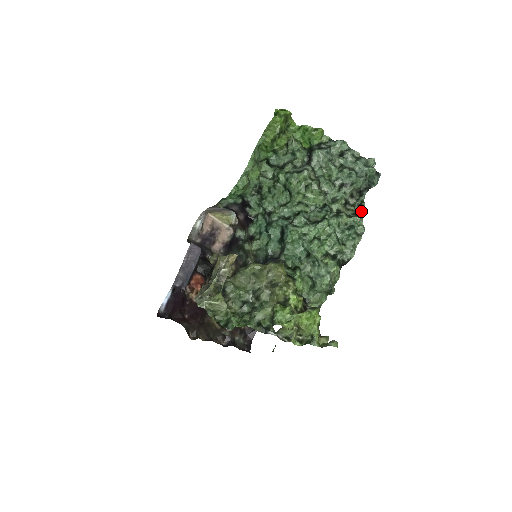
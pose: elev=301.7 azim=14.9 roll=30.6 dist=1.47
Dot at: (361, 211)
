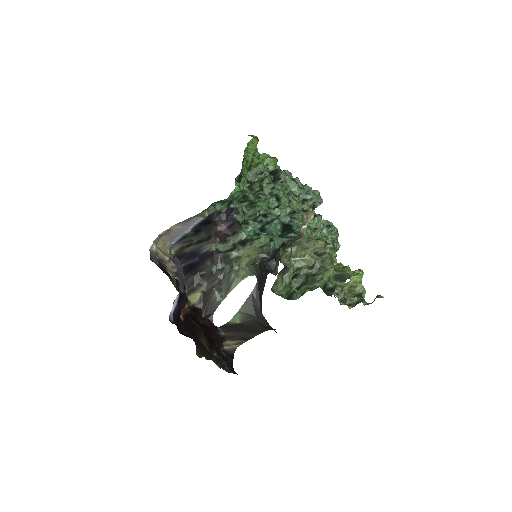
Dot at: occluded
